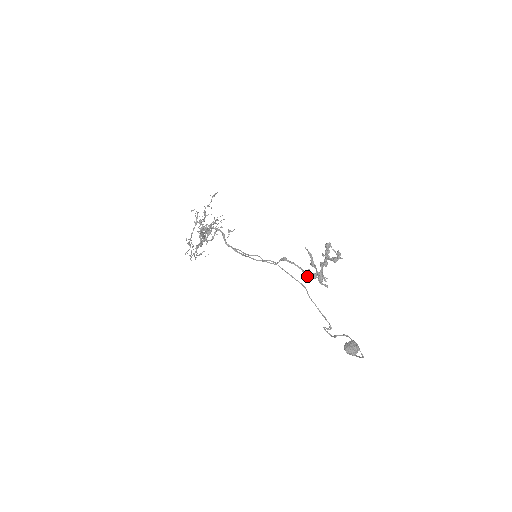
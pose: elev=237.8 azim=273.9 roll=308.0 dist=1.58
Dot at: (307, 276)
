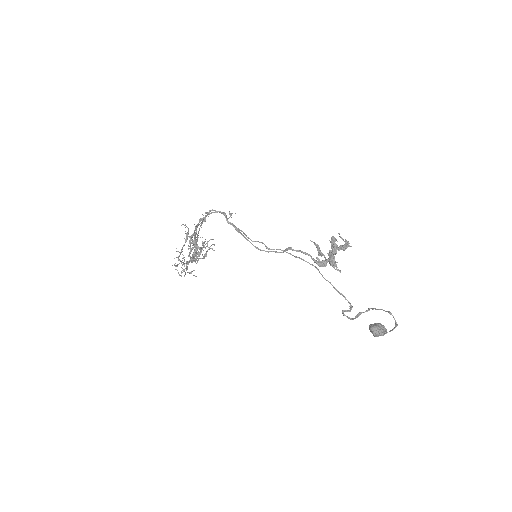
Dot at: (316, 263)
